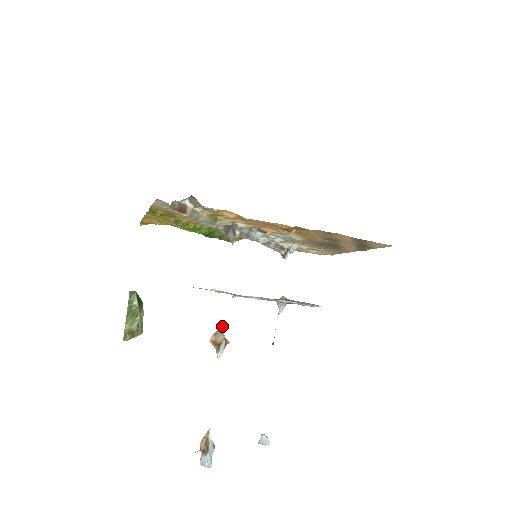
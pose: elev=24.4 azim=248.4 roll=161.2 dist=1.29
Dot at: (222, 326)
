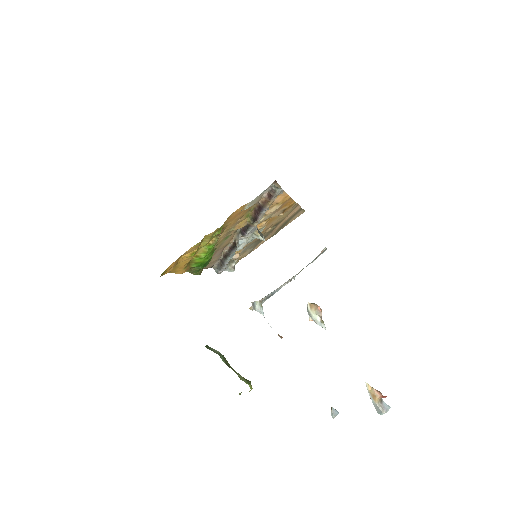
Dot at: occluded
